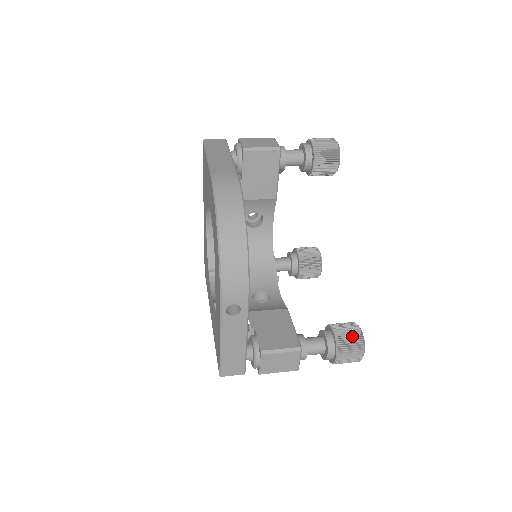
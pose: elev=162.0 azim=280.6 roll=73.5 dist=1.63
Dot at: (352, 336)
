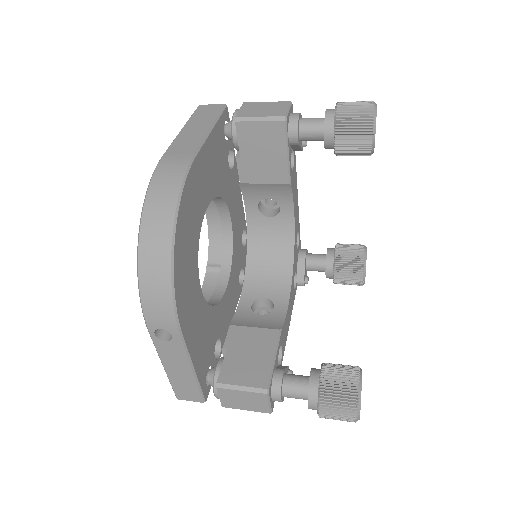
Dot at: (343, 389)
